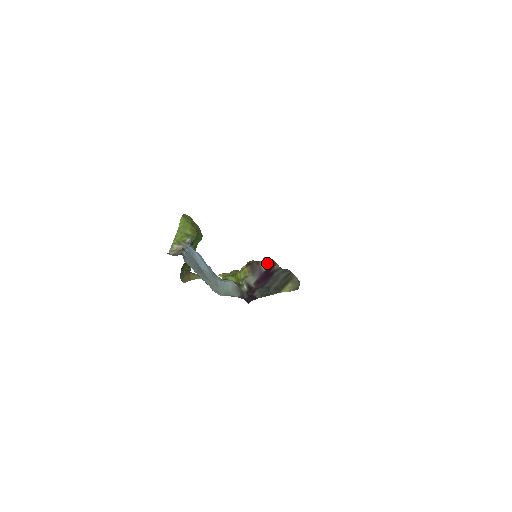
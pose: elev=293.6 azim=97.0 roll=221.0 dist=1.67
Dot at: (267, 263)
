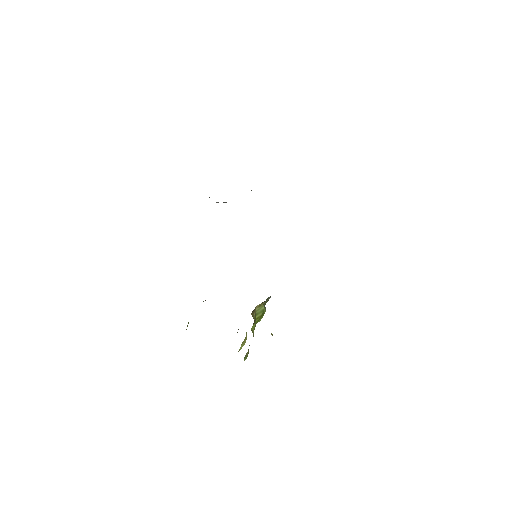
Dot at: occluded
